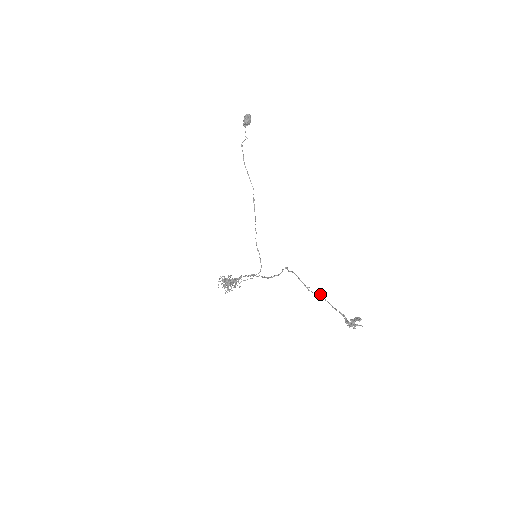
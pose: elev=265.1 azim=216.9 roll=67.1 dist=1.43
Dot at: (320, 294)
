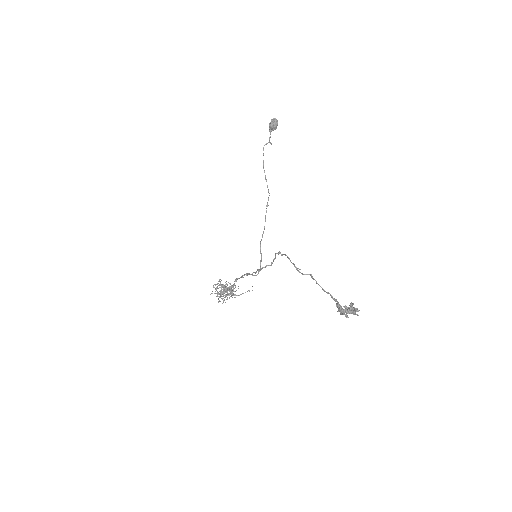
Dot at: (311, 276)
